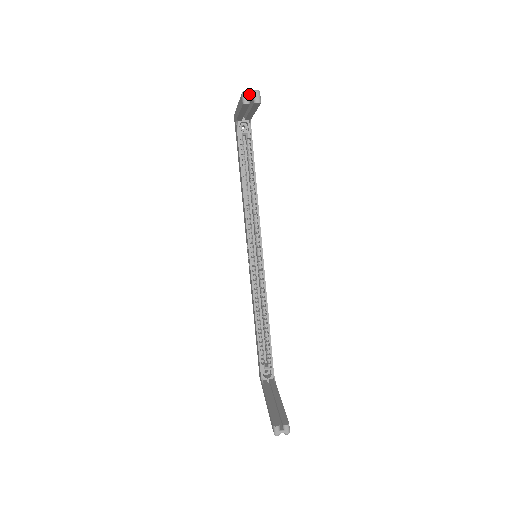
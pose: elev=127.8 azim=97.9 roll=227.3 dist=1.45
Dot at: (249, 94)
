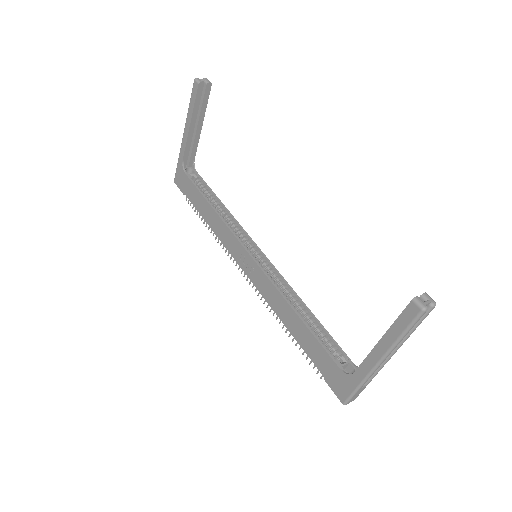
Dot at: (200, 79)
